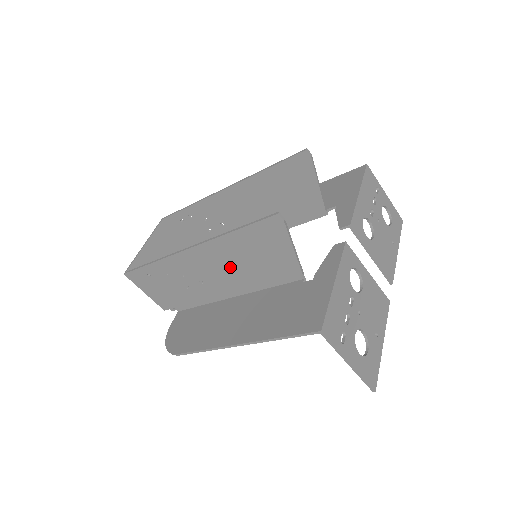
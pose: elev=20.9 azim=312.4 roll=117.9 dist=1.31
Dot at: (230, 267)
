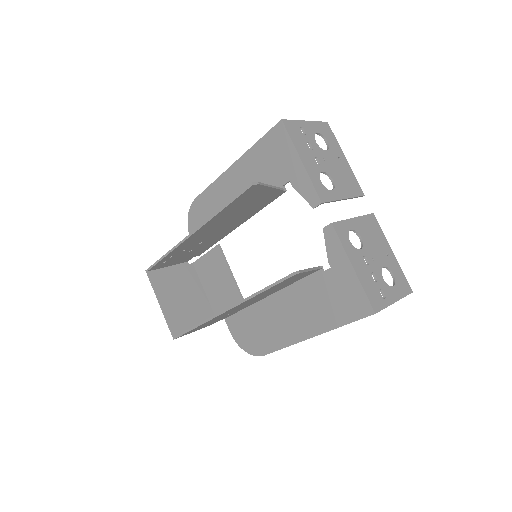
Dot at: (261, 296)
